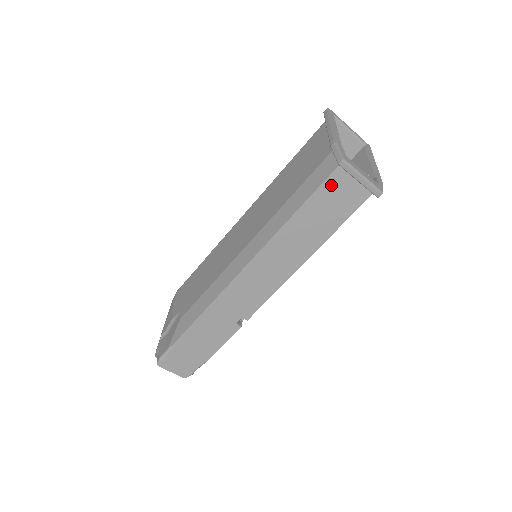
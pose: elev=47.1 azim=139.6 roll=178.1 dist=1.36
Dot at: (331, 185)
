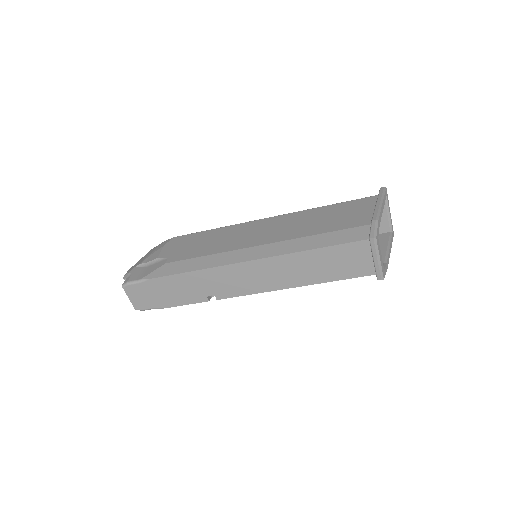
Dot at: (353, 248)
